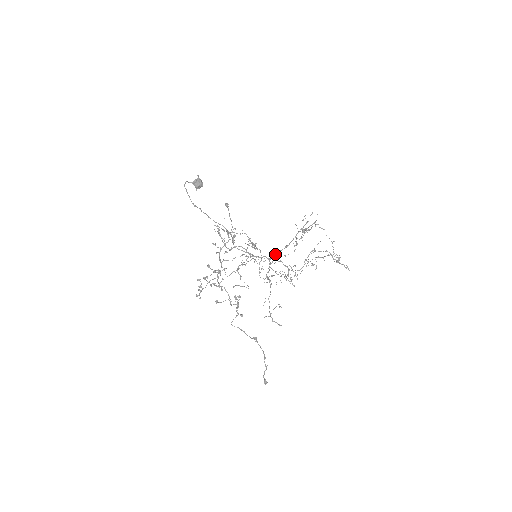
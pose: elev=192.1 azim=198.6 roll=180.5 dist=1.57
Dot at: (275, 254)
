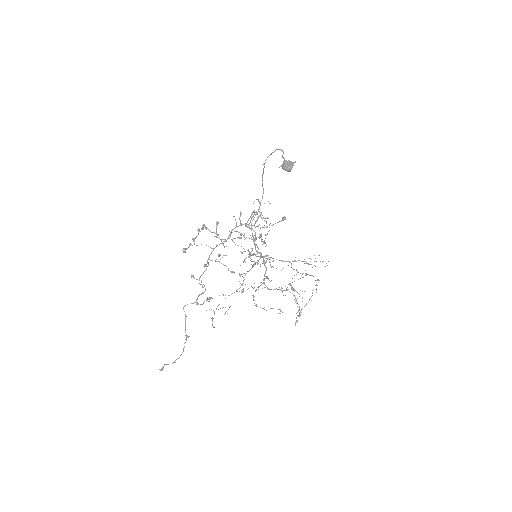
Dot at: occluded
